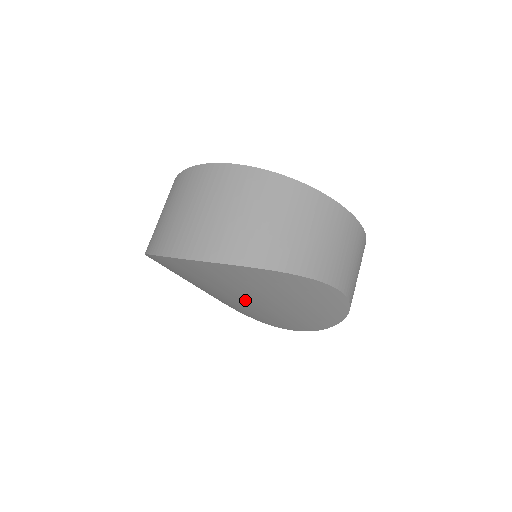
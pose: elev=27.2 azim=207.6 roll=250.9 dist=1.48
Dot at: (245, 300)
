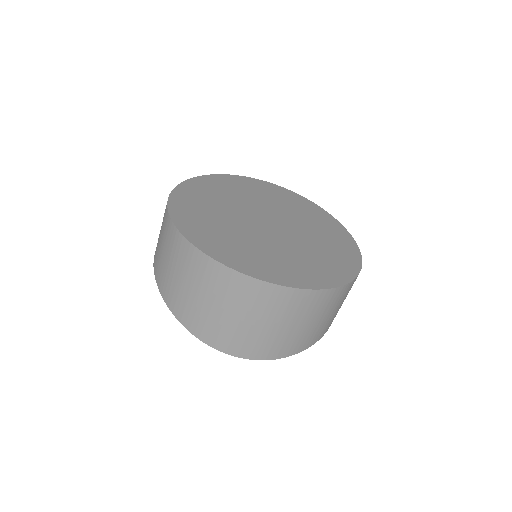
Dot at: occluded
